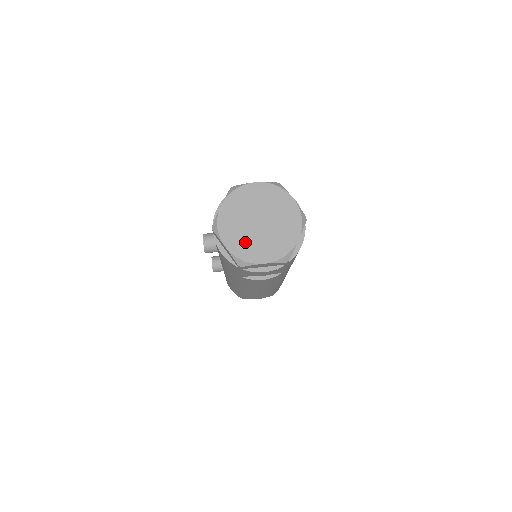
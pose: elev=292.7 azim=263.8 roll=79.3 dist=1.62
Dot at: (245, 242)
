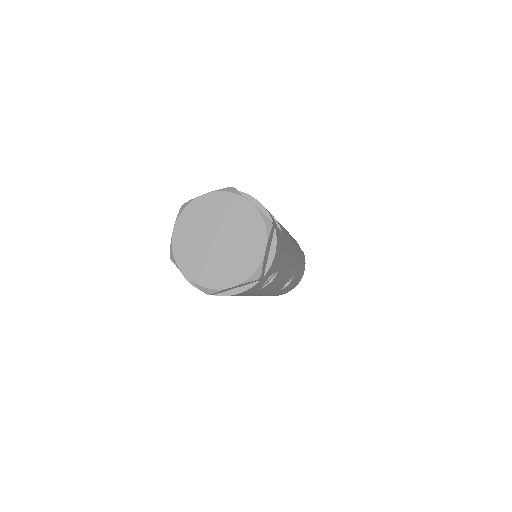
Dot at: (190, 243)
